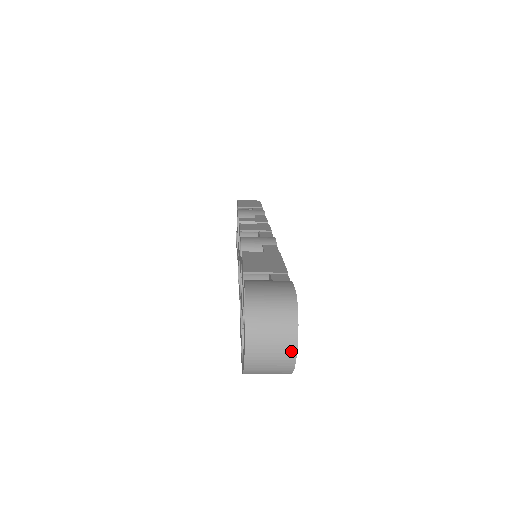
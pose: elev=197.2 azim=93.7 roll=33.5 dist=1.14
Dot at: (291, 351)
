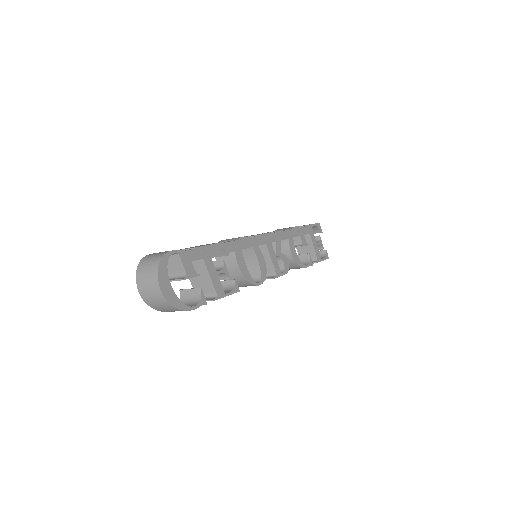
Dot at: (157, 287)
